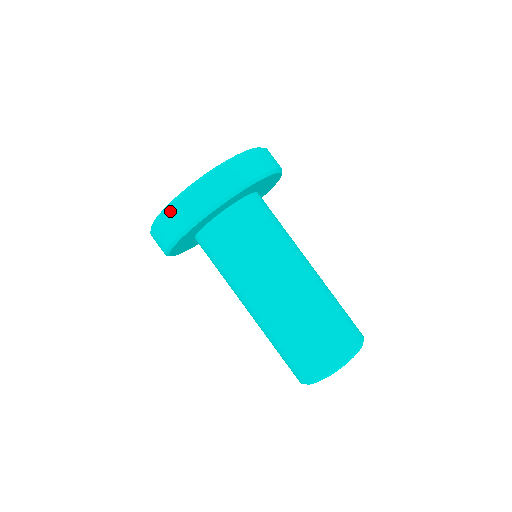
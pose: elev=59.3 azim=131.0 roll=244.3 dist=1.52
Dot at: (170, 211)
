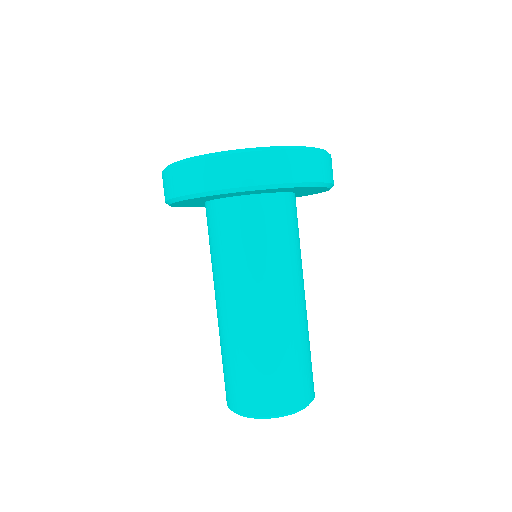
Dot at: (217, 160)
